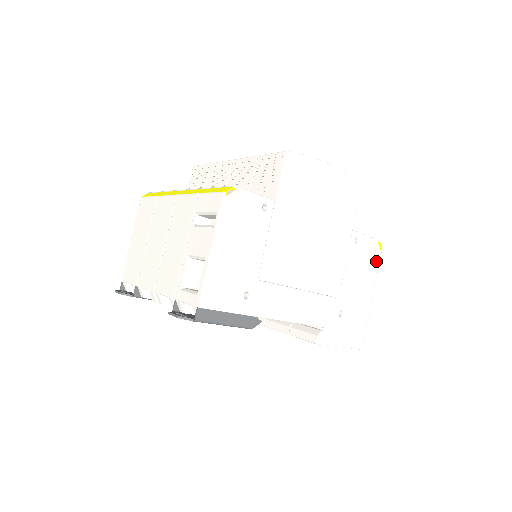
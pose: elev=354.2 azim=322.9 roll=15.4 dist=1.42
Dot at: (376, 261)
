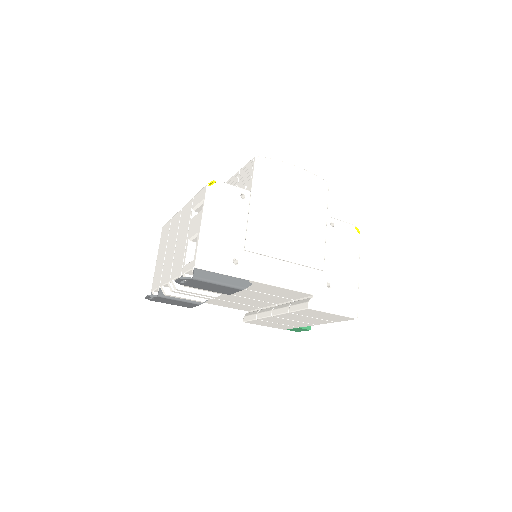
Dot at: (356, 242)
